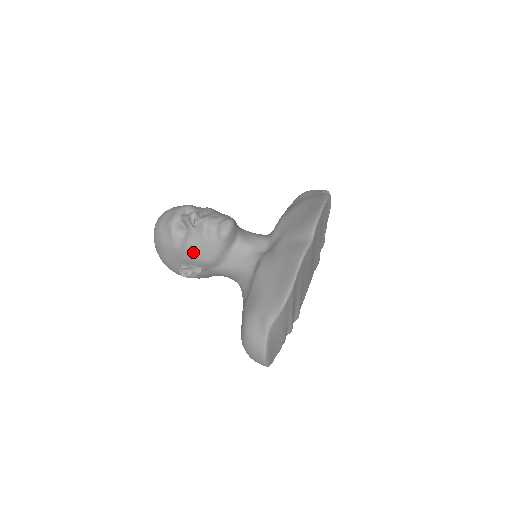
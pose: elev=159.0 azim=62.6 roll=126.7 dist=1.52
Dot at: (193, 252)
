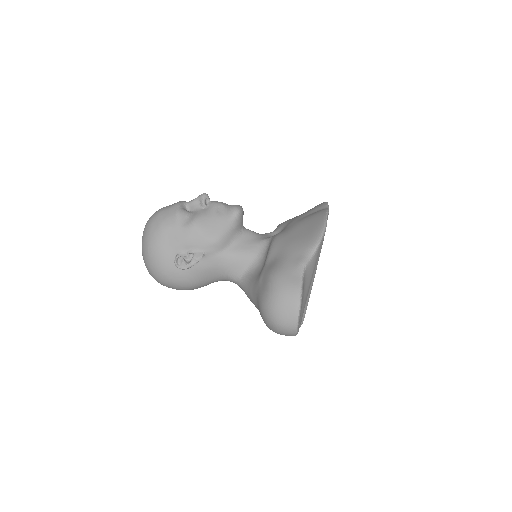
Dot at: (201, 228)
